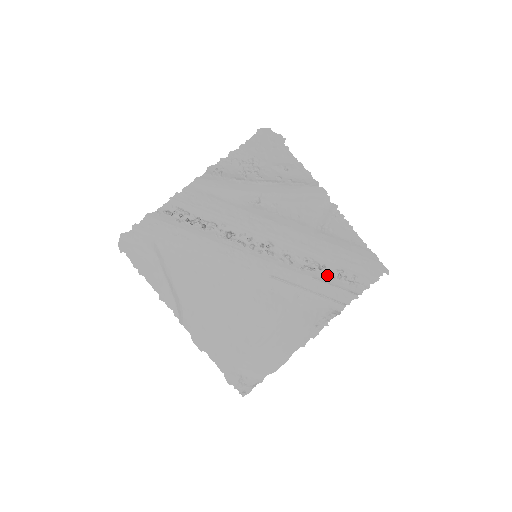
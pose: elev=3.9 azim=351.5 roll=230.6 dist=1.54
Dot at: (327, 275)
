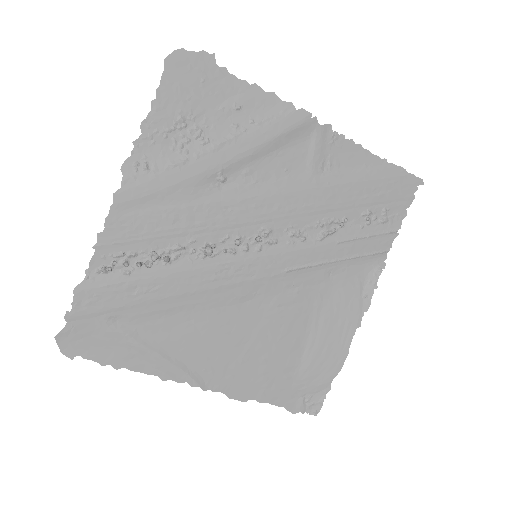
Dot at: (353, 228)
